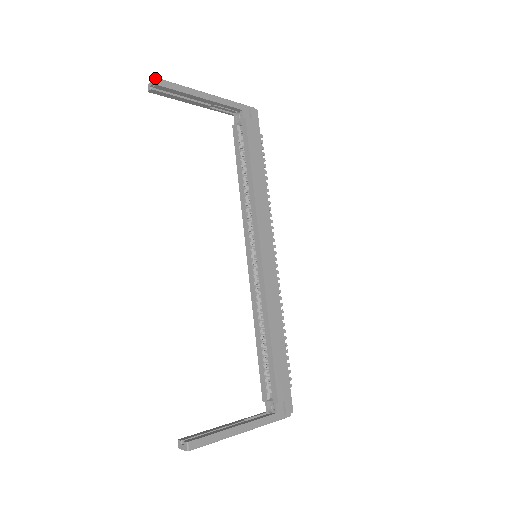
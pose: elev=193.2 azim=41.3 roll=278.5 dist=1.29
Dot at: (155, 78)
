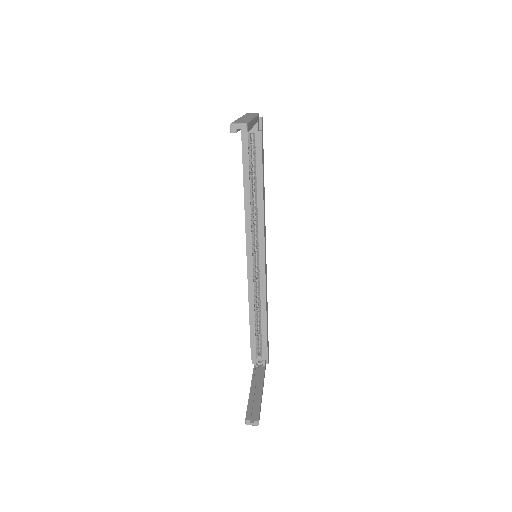
Dot at: (247, 124)
